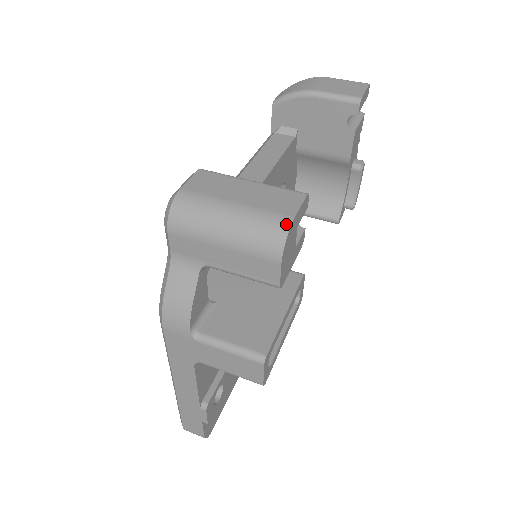
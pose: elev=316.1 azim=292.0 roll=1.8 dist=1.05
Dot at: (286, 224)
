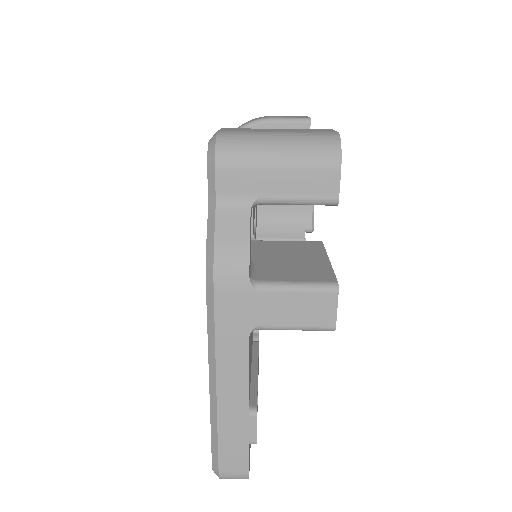
Dot at: (335, 135)
